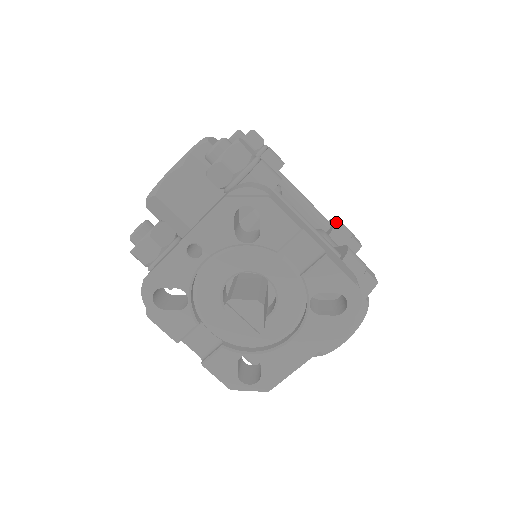
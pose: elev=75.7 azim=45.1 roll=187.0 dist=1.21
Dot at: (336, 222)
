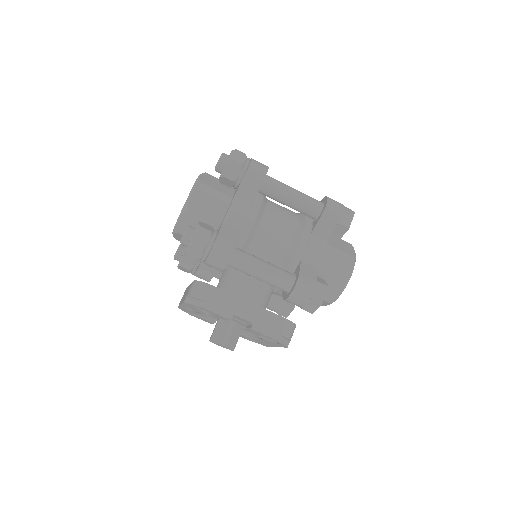
Dot at: (321, 215)
